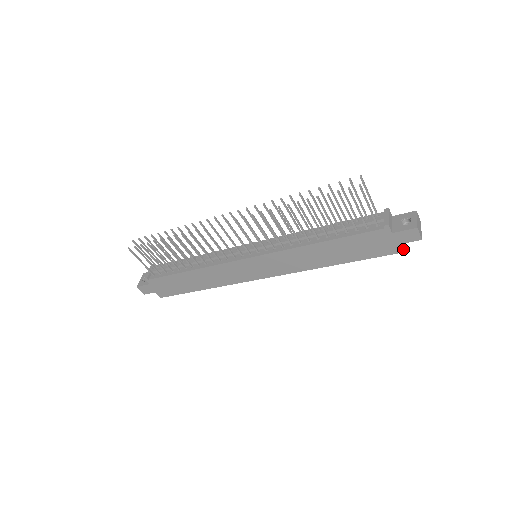
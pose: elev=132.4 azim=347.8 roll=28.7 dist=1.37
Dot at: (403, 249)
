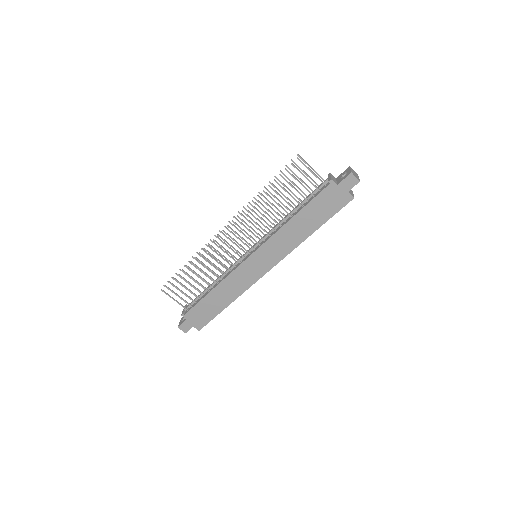
Dot at: (352, 196)
